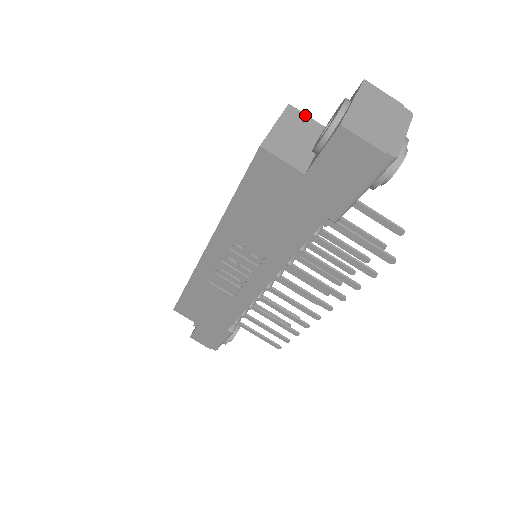
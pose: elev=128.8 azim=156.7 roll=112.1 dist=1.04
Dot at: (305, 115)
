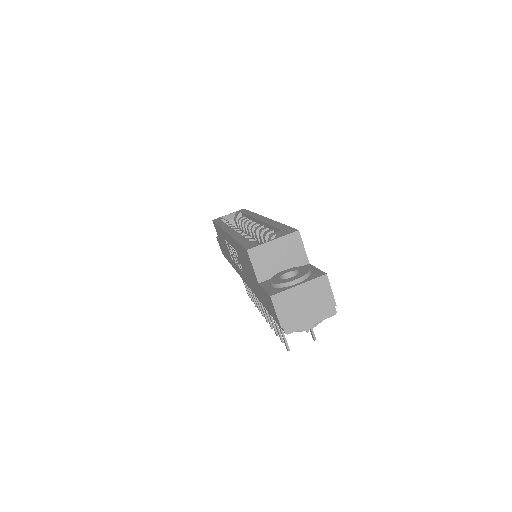
Dot at: (302, 244)
